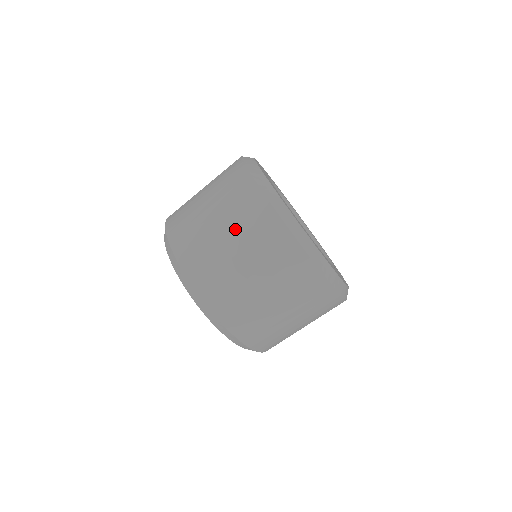
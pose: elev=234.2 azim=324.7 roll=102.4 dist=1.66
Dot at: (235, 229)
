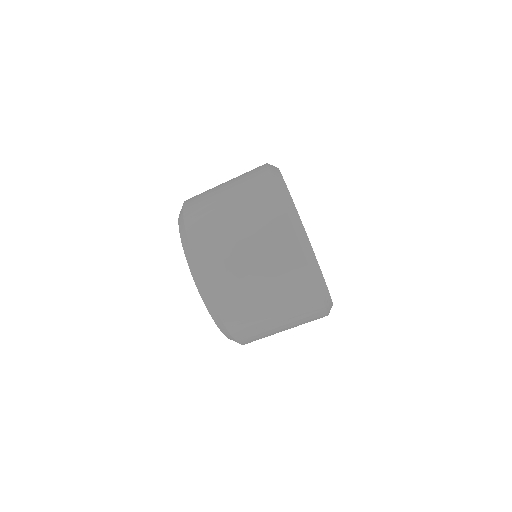
Dot at: (243, 208)
